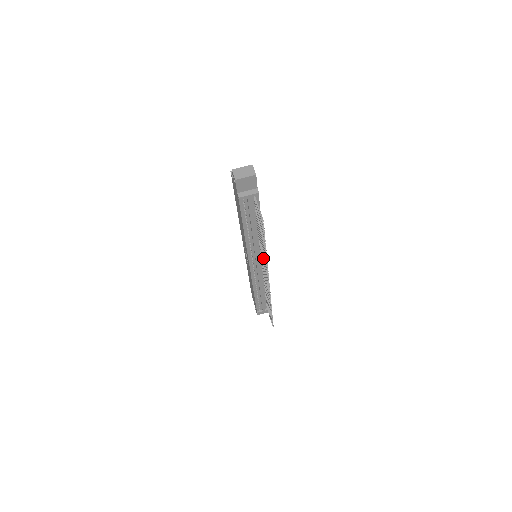
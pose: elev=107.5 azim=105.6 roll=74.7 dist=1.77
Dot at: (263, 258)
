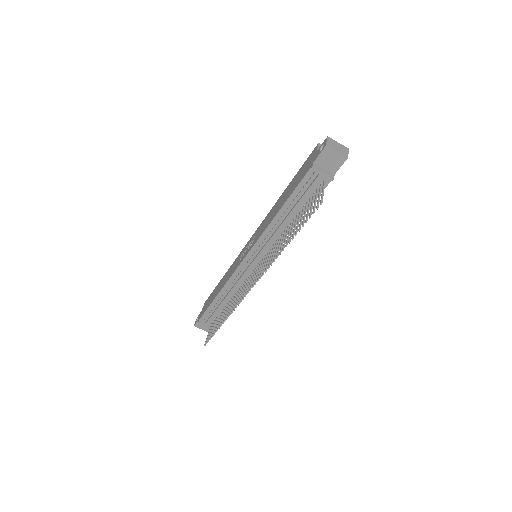
Dot at: (270, 256)
